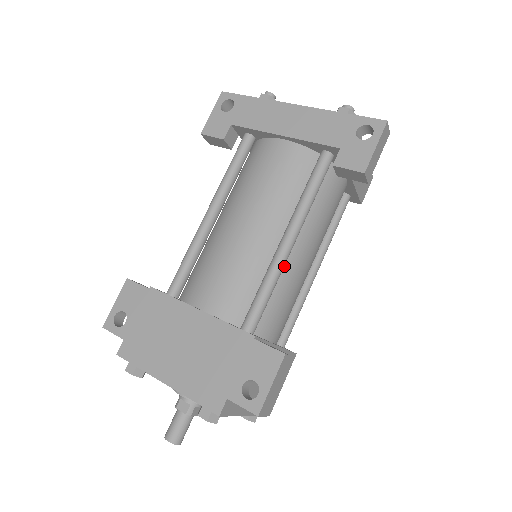
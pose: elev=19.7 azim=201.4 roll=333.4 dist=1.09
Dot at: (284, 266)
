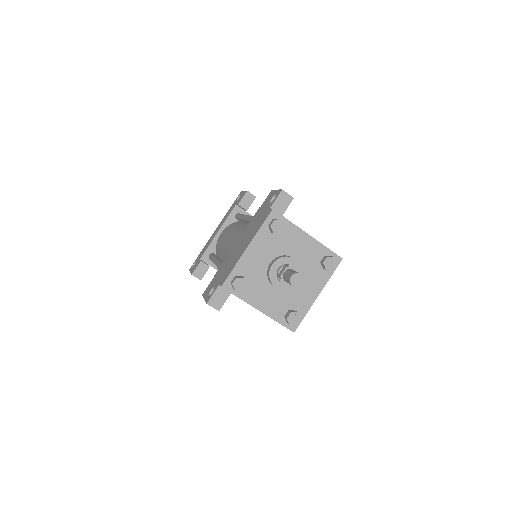
Dot at: occluded
